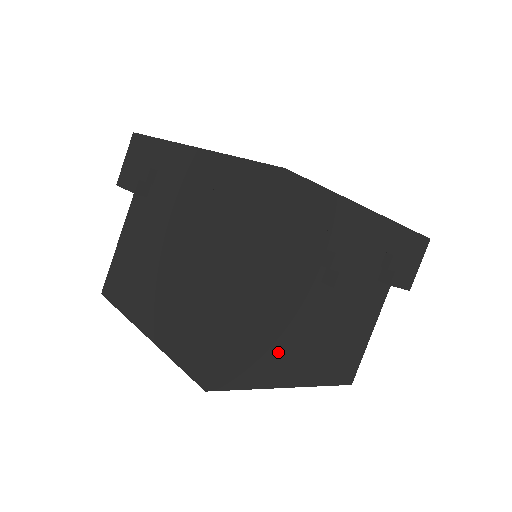
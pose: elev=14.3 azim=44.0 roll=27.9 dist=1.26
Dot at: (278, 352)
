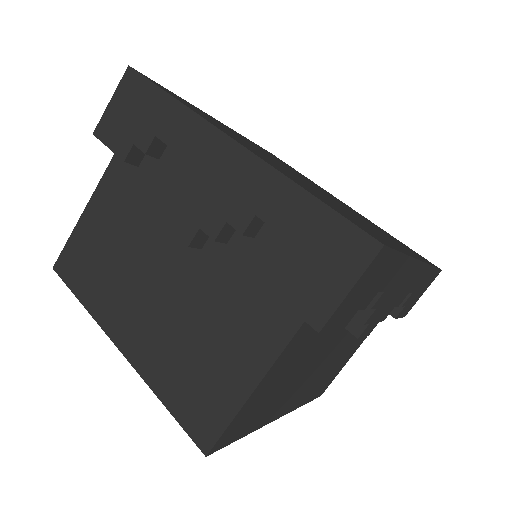
Dot at: (281, 397)
